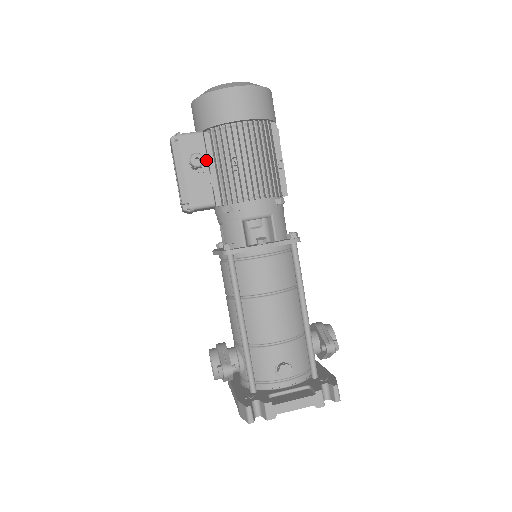
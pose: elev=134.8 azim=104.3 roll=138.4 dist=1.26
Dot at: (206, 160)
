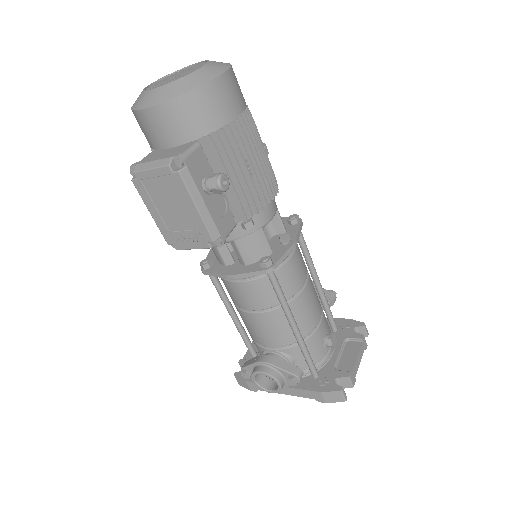
Dot at: occluded
